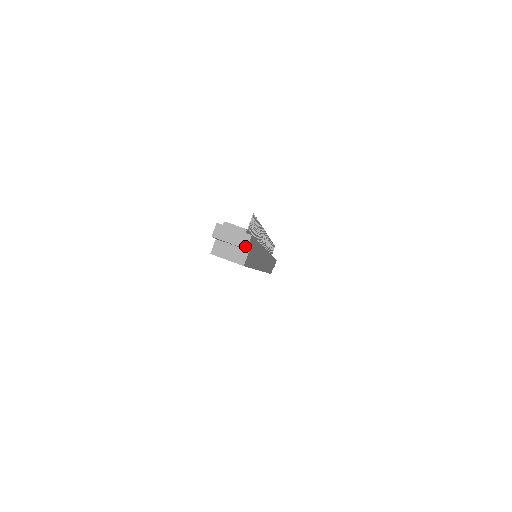
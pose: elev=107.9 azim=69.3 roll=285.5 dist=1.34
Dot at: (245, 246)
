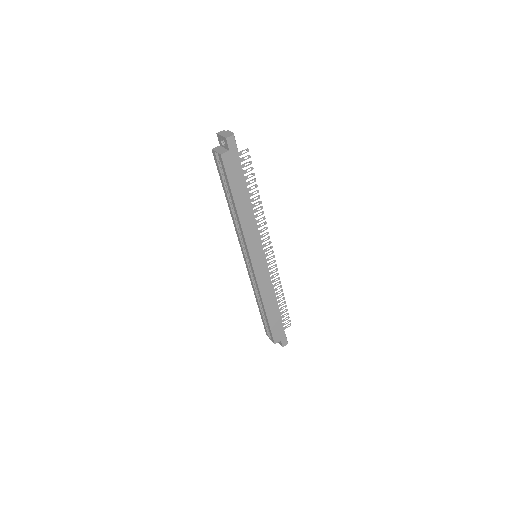
Dot at: (226, 137)
